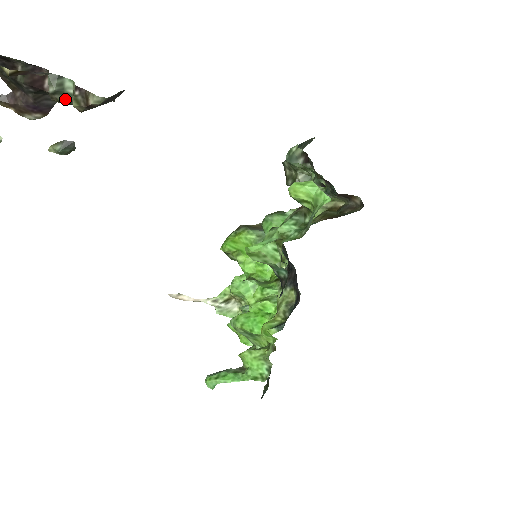
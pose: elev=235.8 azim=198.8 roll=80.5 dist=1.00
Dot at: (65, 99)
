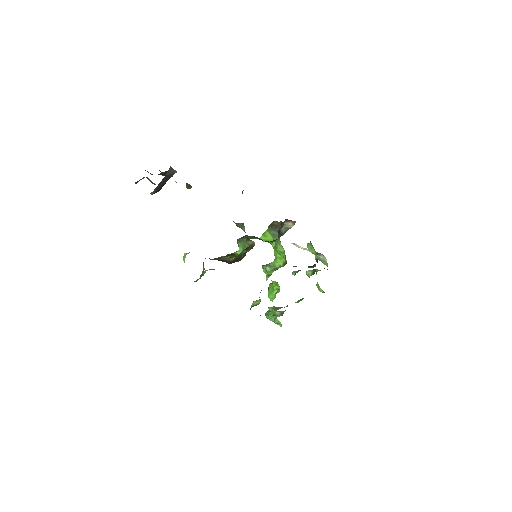
Dot at: occluded
